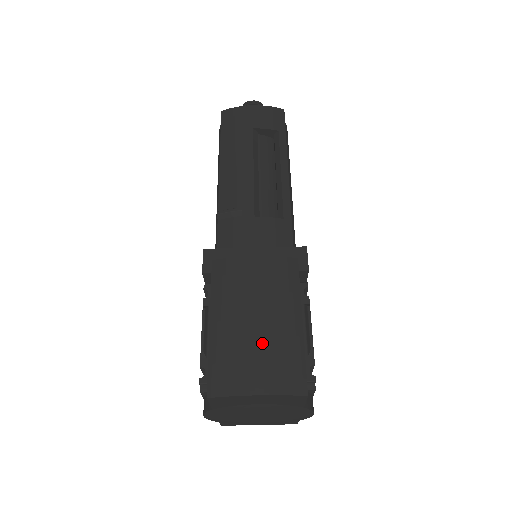
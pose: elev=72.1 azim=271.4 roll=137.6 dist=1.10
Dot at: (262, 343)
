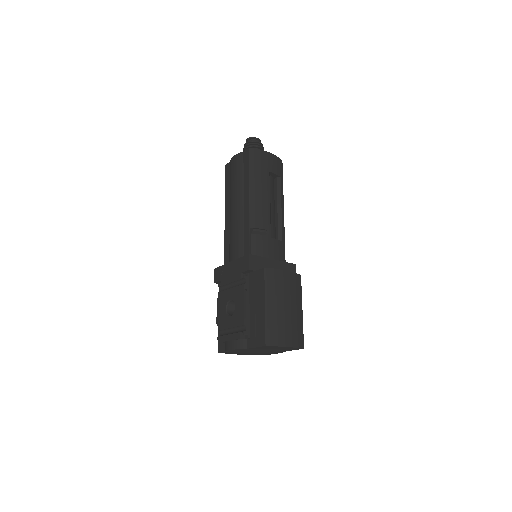
Dot at: (290, 321)
